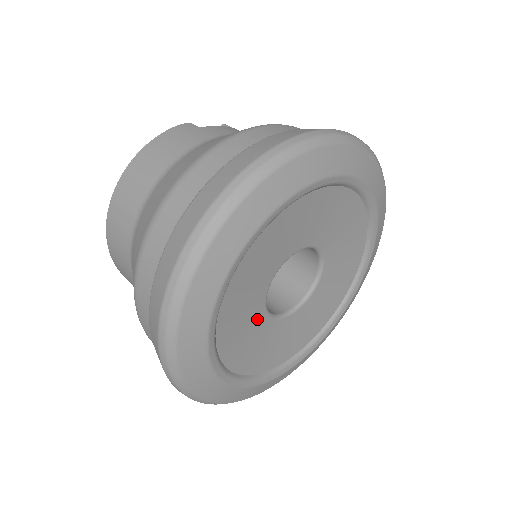
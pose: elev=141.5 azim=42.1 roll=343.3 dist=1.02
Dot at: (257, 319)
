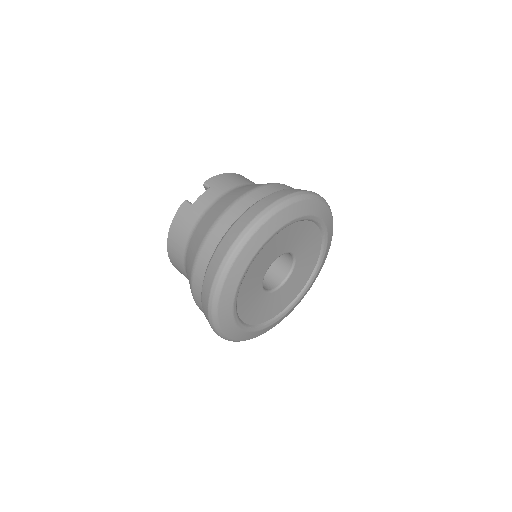
Dot at: (265, 299)
